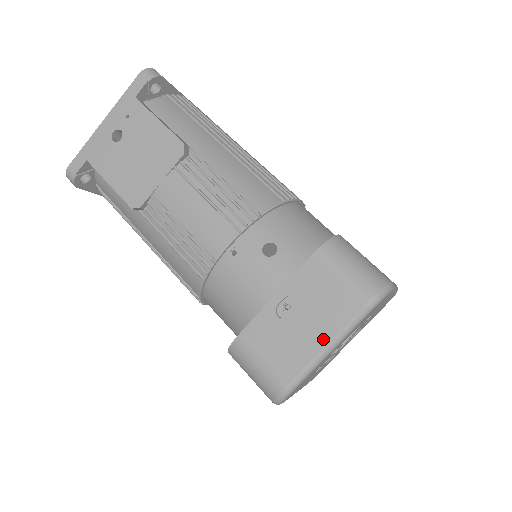
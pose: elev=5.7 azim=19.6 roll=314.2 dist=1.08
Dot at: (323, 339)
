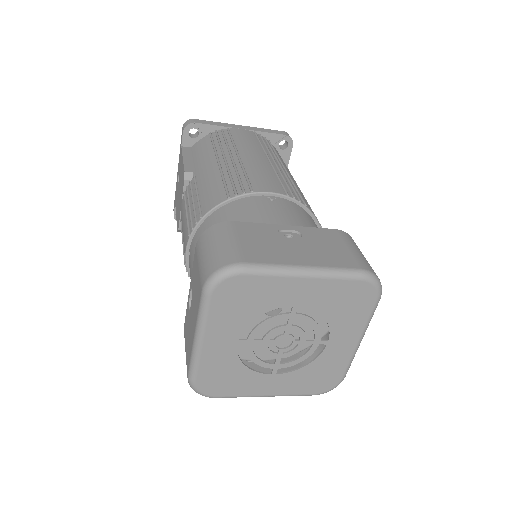
Dot at: (194, 329)
